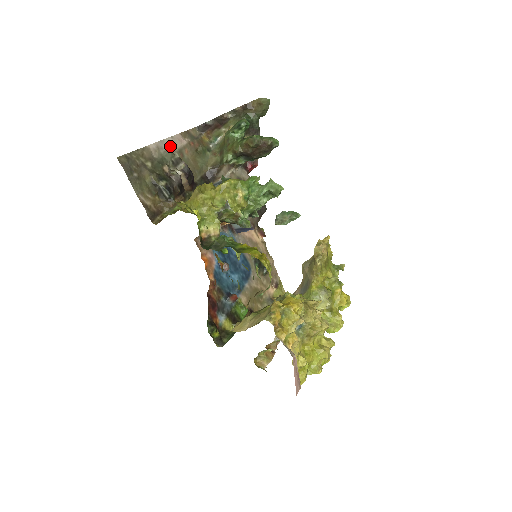
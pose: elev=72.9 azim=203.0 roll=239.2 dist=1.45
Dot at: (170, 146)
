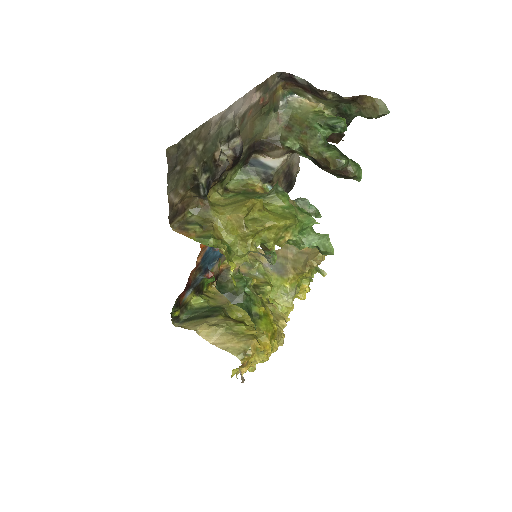
Dot at: (236, 110)
